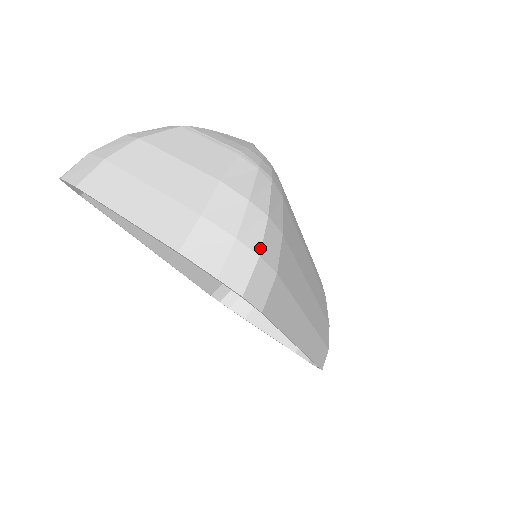
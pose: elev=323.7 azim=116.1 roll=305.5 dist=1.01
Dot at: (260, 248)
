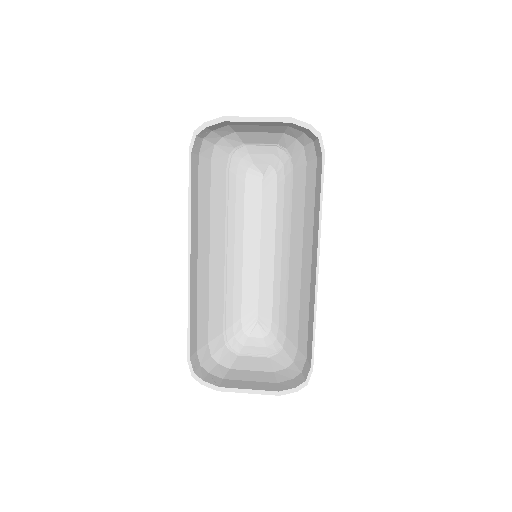
Dot at: occluded
